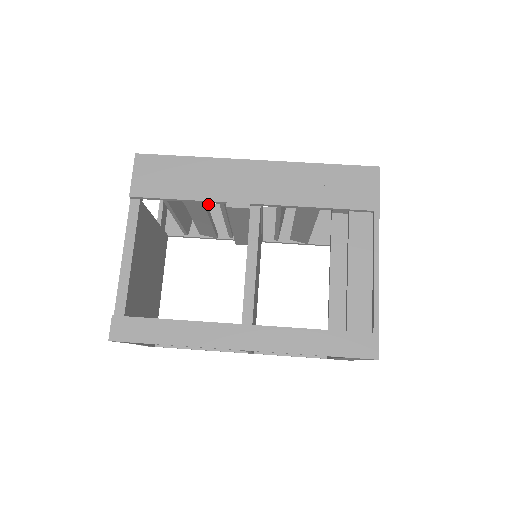
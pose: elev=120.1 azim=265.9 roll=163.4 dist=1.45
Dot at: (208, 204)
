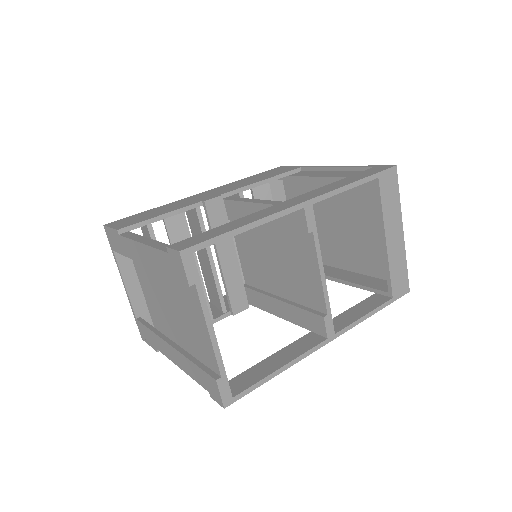
Dot at: occluded
